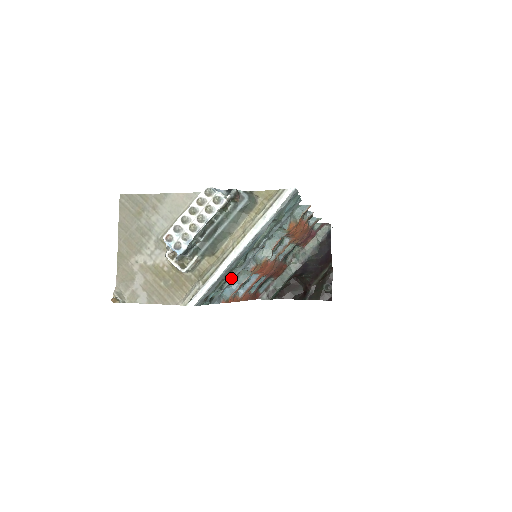
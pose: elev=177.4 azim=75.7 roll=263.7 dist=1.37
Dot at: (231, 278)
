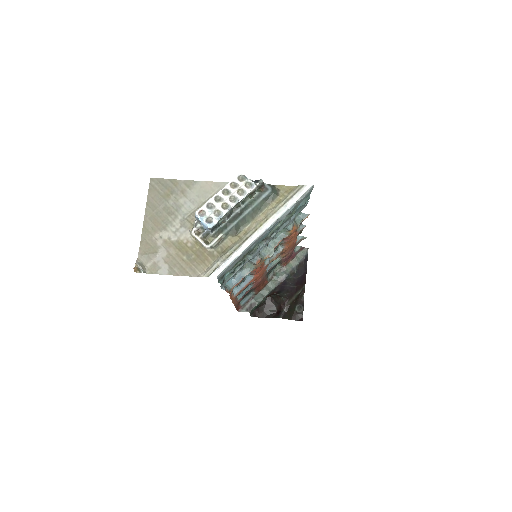
Dot at: (243, 263)
